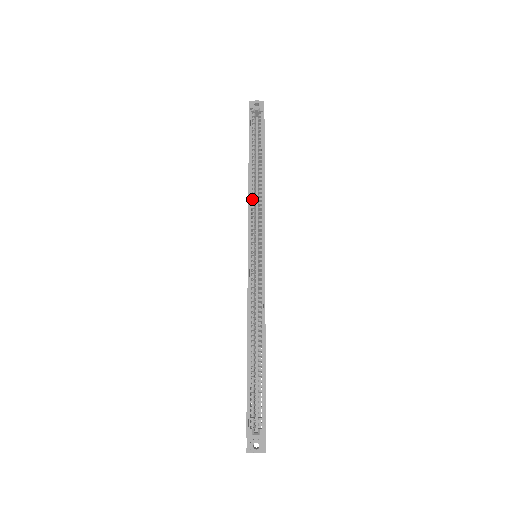
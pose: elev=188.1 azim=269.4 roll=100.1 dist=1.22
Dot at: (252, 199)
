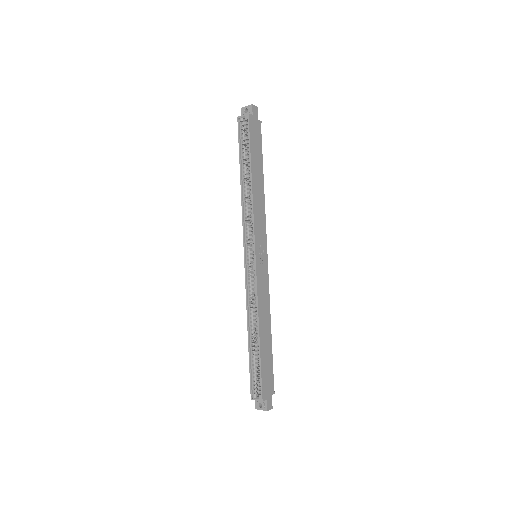
Dot at: (245, 208)
